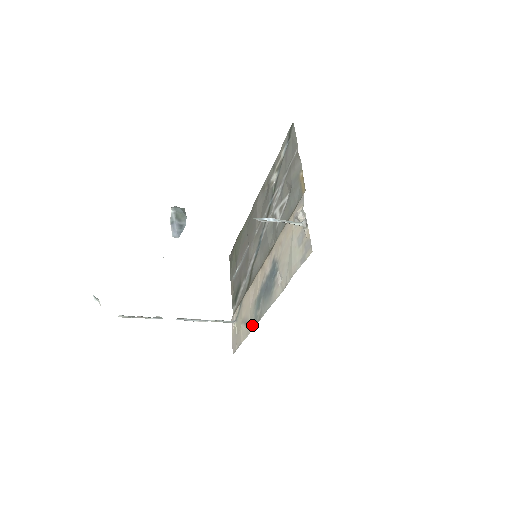
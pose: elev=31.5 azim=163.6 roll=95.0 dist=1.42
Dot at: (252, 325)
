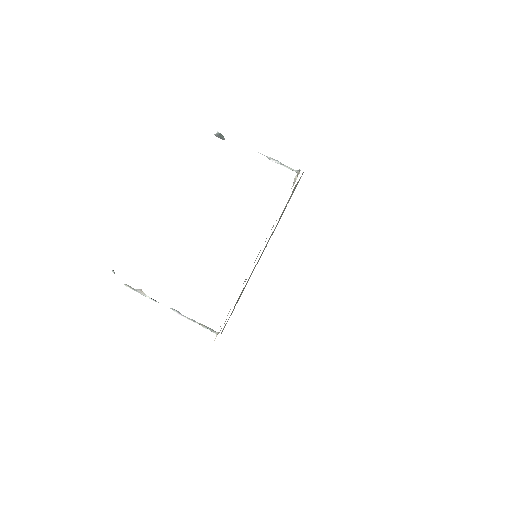
Dot at: occluded
